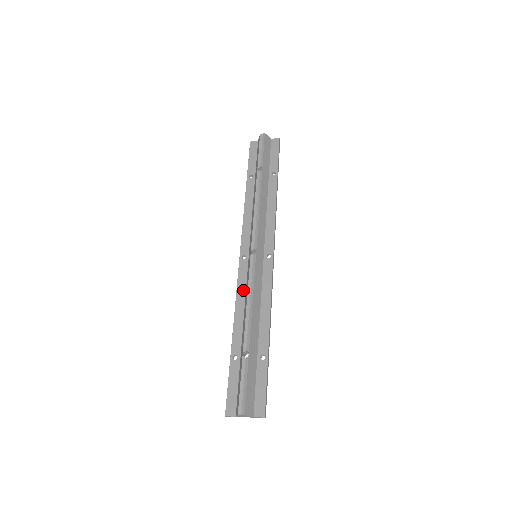
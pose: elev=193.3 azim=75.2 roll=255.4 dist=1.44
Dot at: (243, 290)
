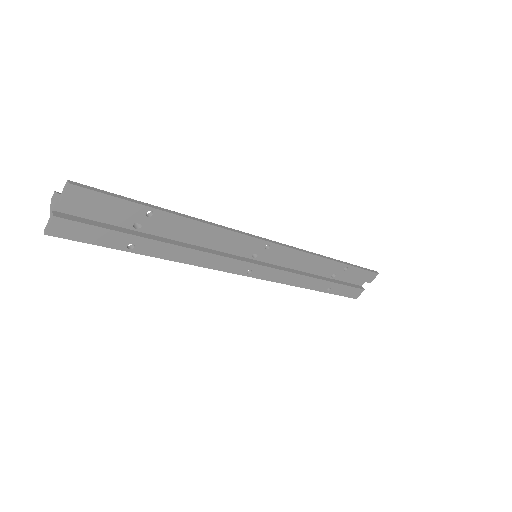
Dot at: (213, 259)
